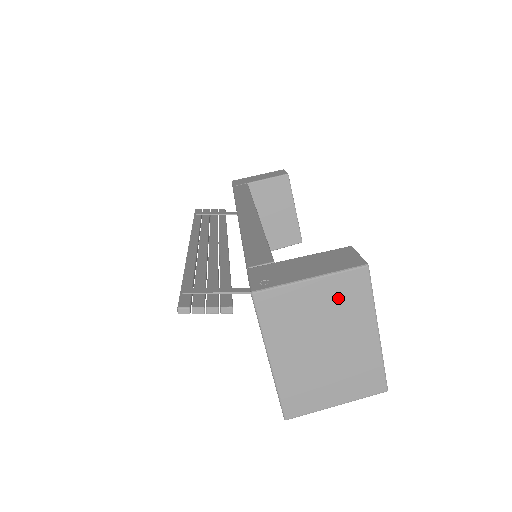
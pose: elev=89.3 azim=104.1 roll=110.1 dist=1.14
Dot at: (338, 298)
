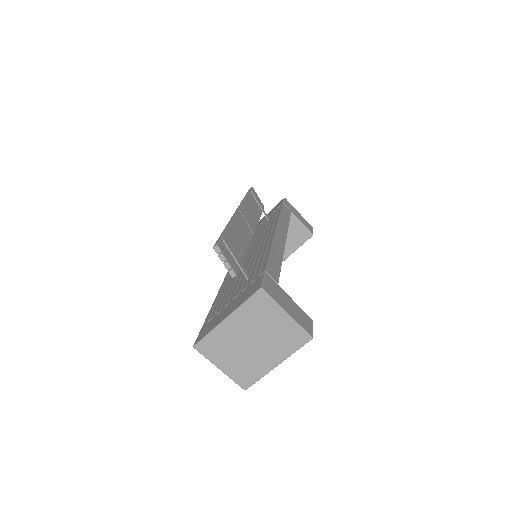
Dot at: (285, 334)
